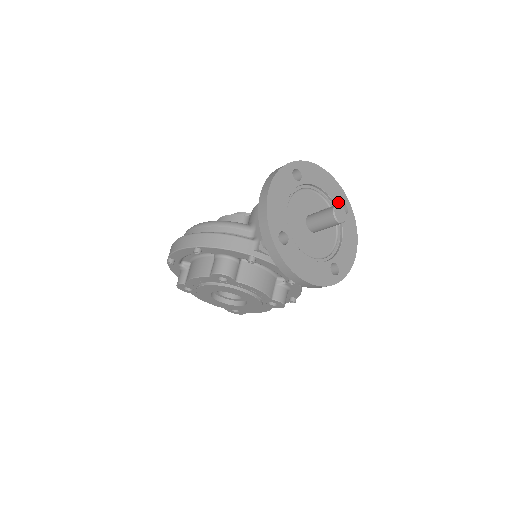
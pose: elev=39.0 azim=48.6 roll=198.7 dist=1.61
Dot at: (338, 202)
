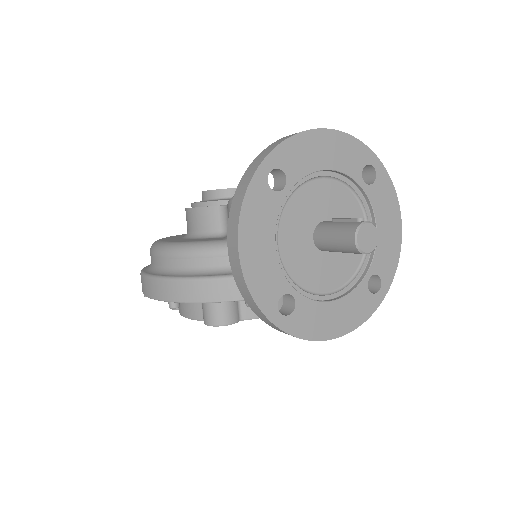
Dot at: (357, 170)
